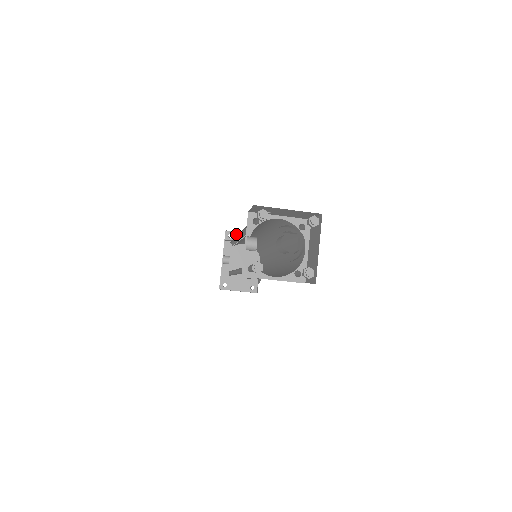
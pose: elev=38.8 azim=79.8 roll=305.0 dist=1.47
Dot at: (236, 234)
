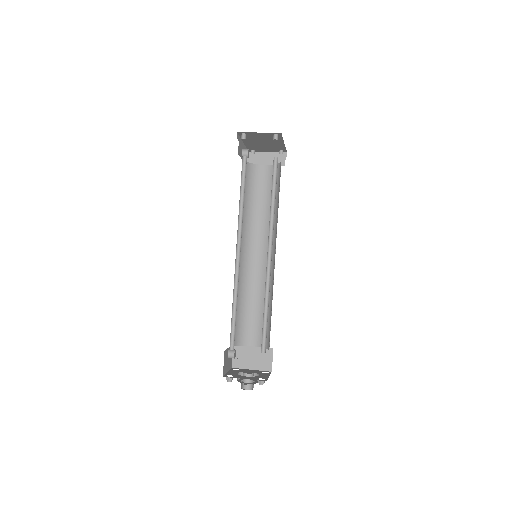
Dot at: (250, 133)
